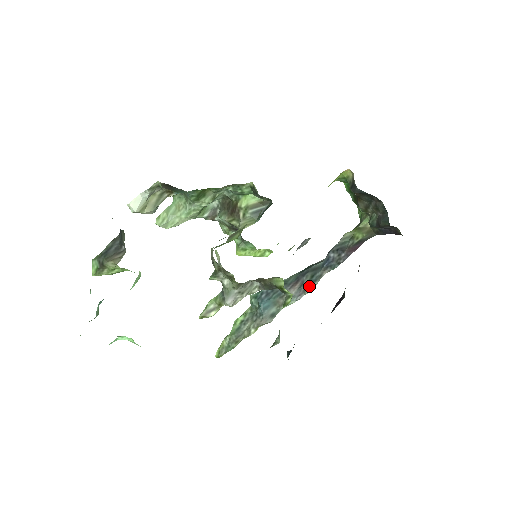
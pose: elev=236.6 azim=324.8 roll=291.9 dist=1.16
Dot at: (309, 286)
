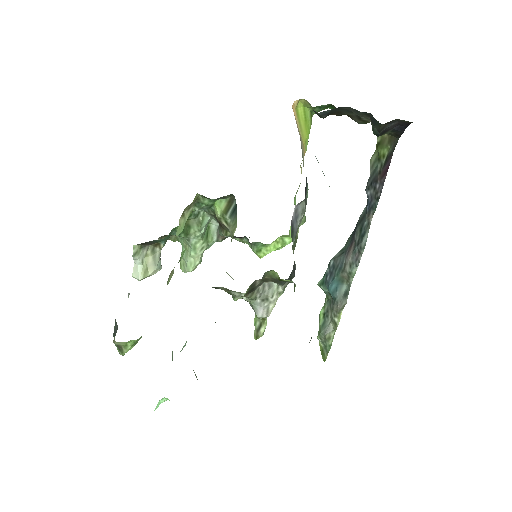
Dot at: (360, 244)
